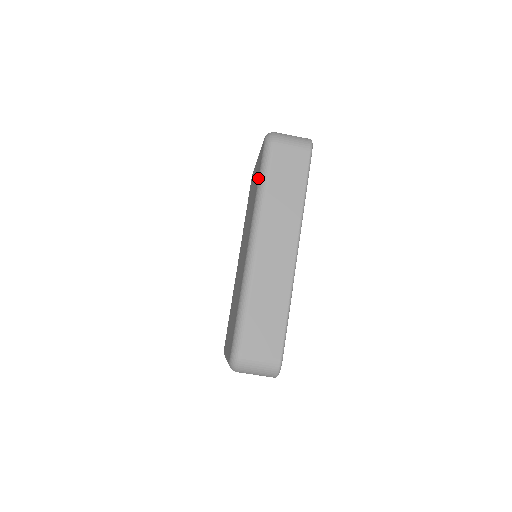
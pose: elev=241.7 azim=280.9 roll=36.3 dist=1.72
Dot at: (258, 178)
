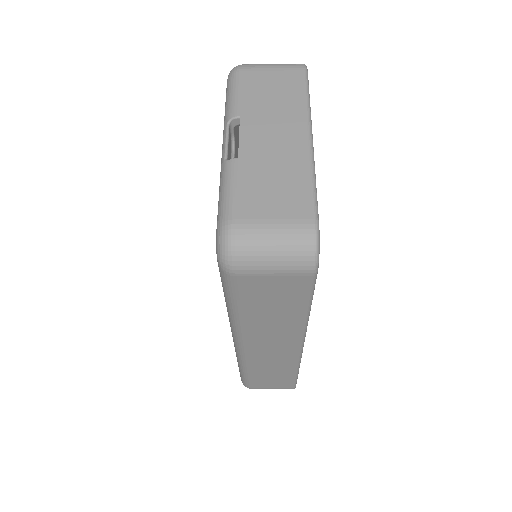
Dot at: occluded
